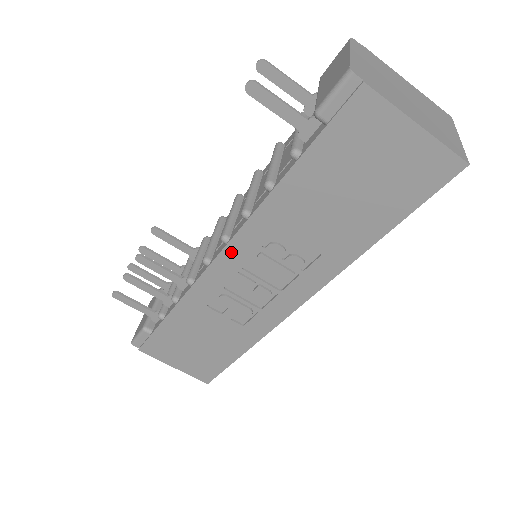
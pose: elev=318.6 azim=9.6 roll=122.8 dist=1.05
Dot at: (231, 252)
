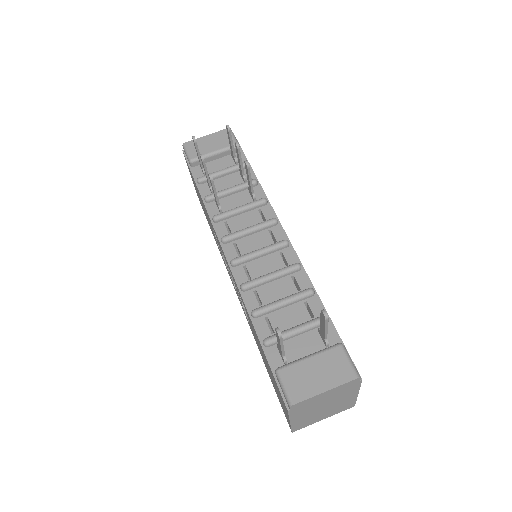
Dot at: occluded
